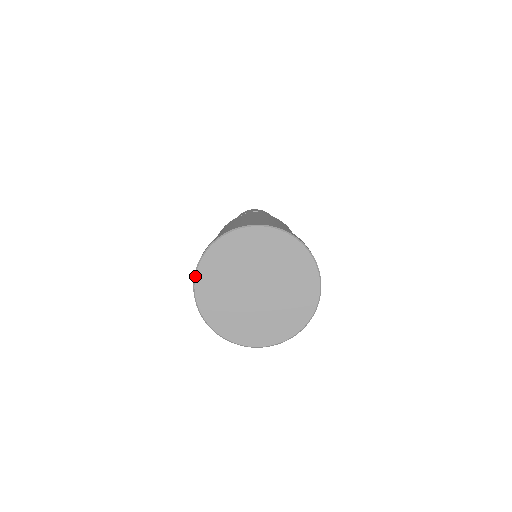
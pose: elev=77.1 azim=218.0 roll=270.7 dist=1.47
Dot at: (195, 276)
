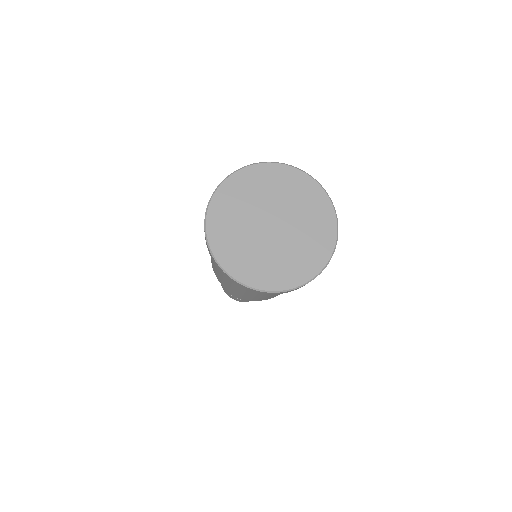
Dot at: (214, 258)
